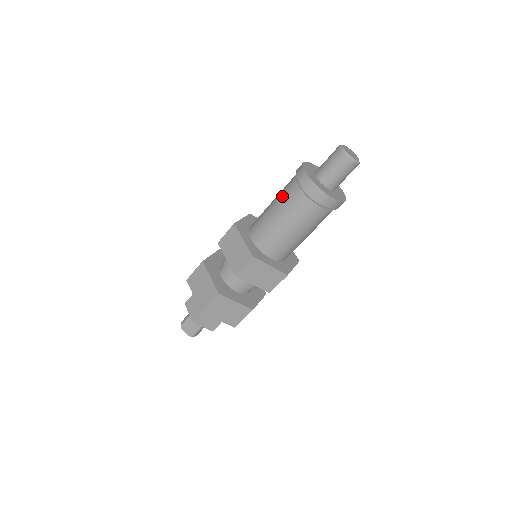
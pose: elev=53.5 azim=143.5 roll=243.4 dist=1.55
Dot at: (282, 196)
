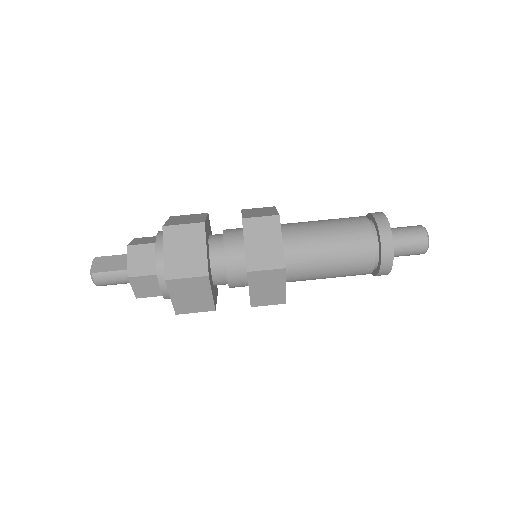
Dot at: occluded
